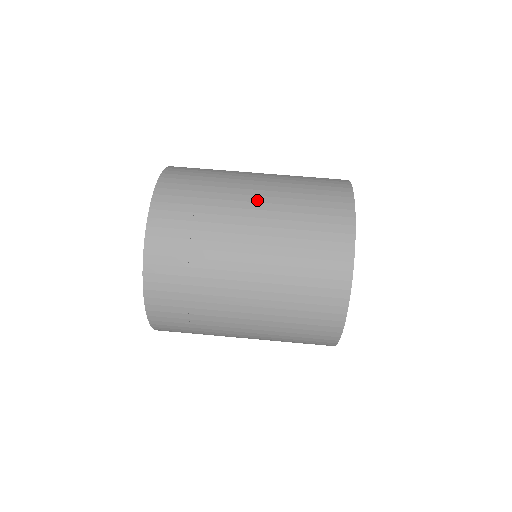
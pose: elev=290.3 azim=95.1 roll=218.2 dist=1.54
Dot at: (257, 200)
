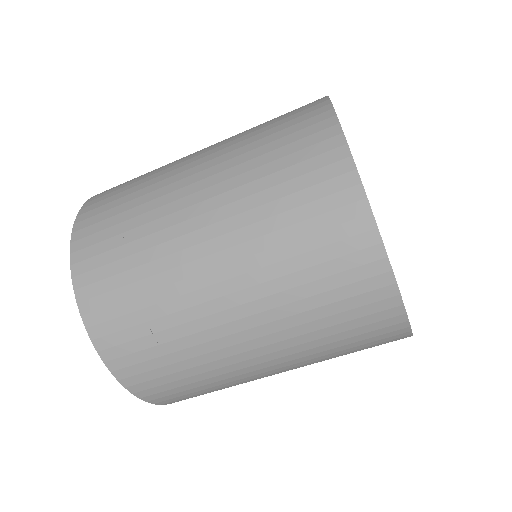
Dot at: (227, 290)
